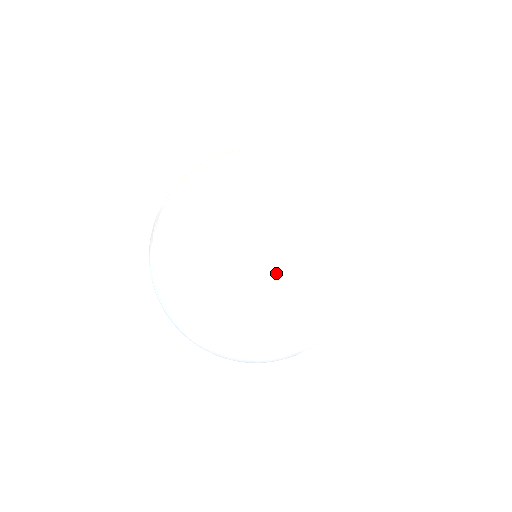
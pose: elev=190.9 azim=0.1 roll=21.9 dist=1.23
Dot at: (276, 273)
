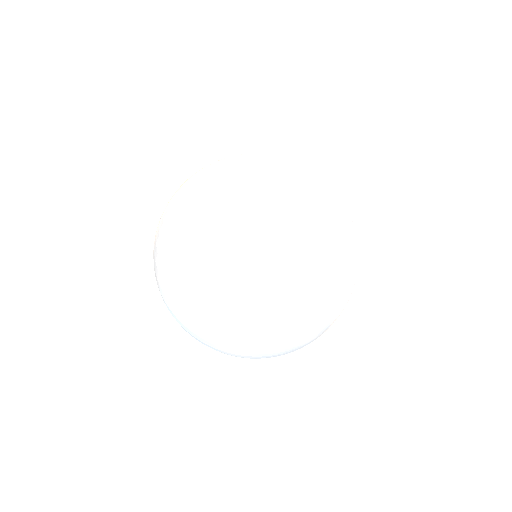
Dot at: (269, 255)
